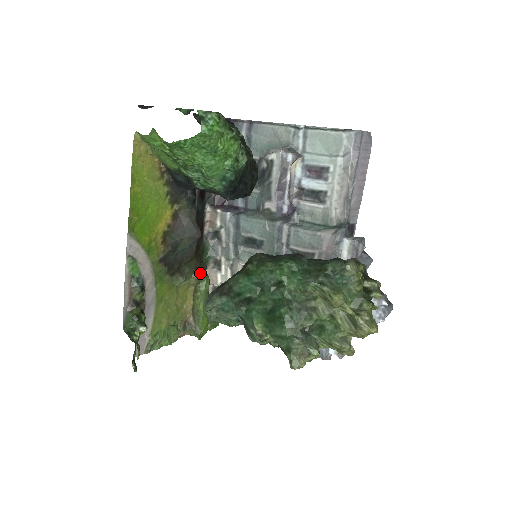
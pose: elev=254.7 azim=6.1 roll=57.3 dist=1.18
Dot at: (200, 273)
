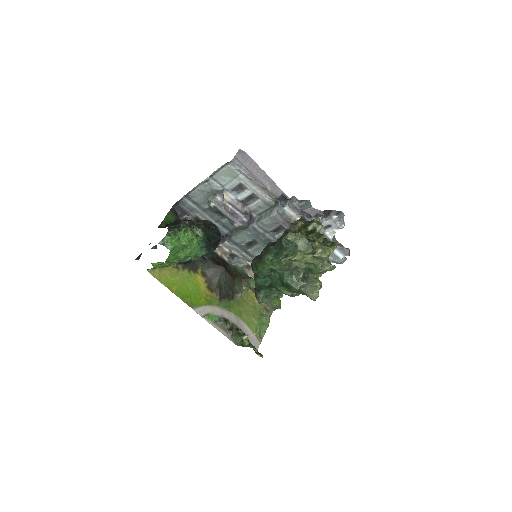
Dot at: (245, 281)
